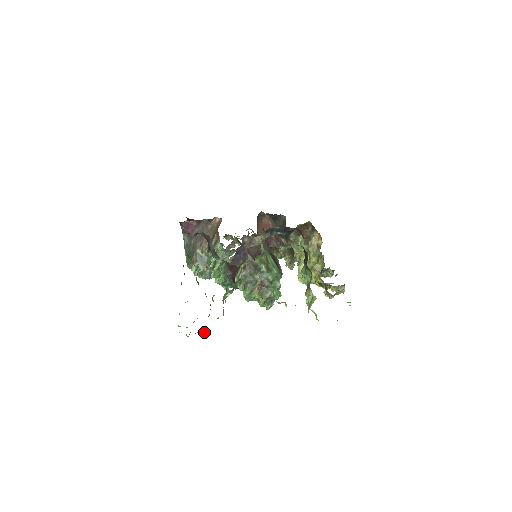
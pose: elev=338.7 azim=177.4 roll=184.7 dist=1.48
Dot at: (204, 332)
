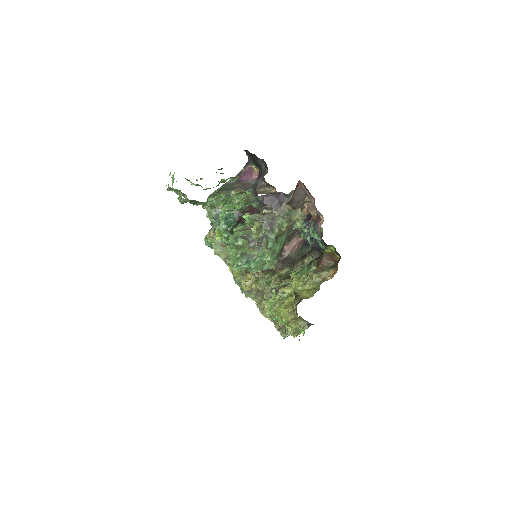
Dot at: (183, 201)
